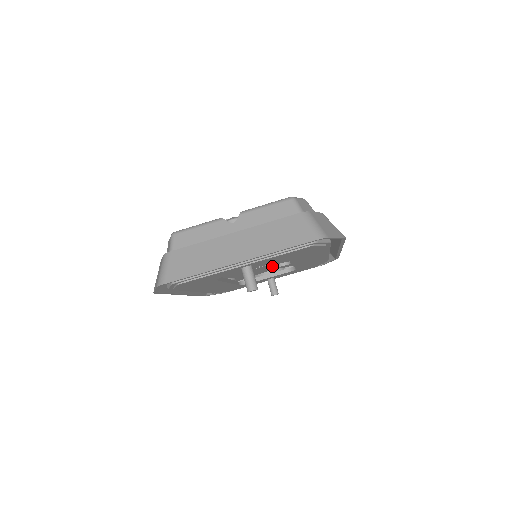
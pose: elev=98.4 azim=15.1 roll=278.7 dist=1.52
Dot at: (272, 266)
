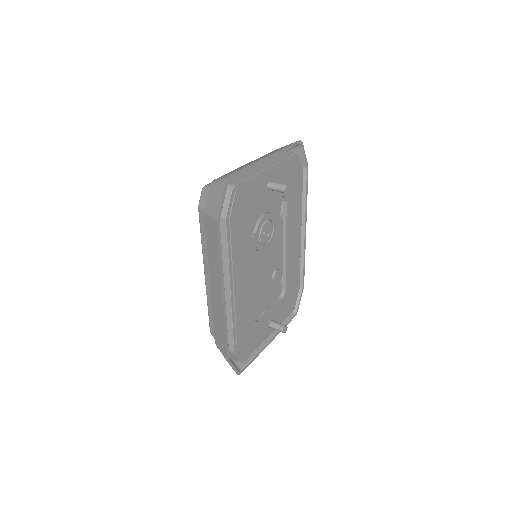
Dot at: (269, 280)
